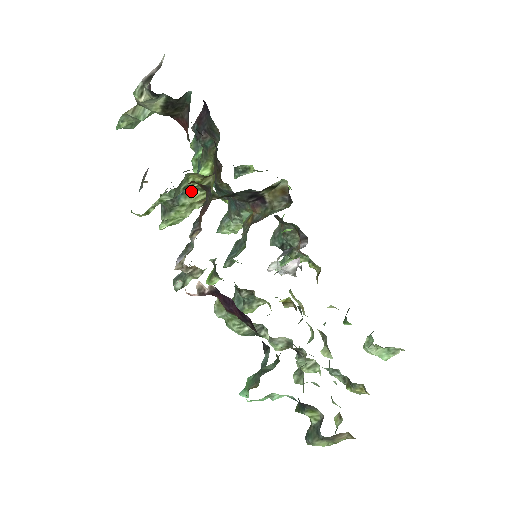
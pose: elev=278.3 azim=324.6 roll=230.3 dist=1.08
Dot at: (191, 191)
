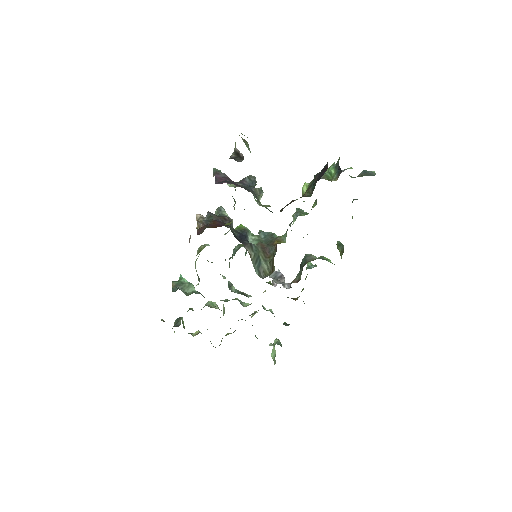
Dot at: occluded
